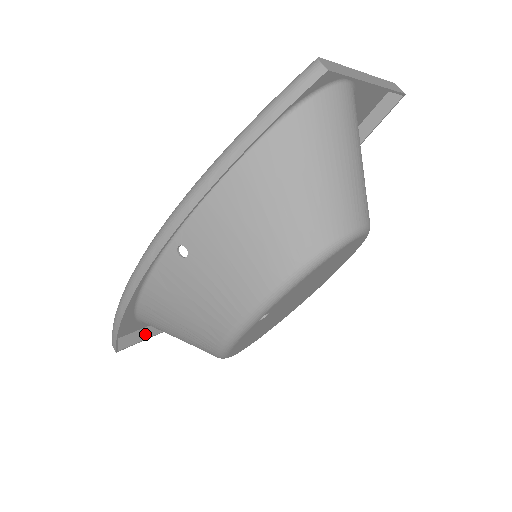
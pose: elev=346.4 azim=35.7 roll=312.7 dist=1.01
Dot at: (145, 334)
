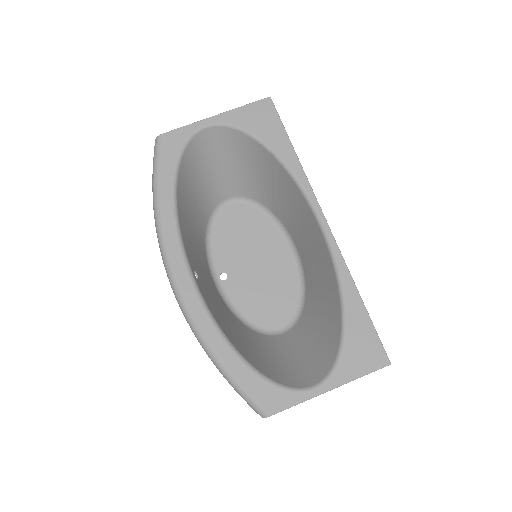
Dot at: occluded
